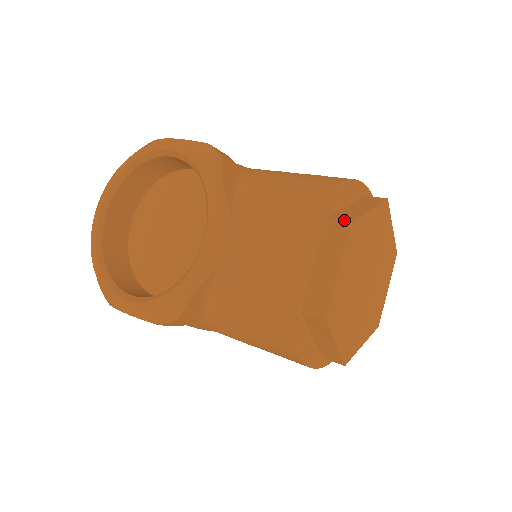
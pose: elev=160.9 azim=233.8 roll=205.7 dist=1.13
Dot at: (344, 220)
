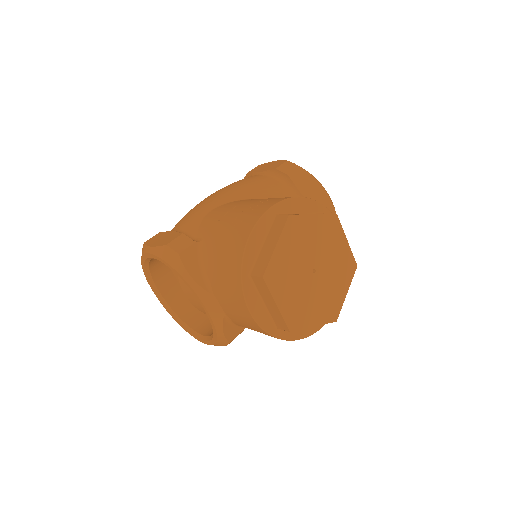
Dot at: (259, 275)
